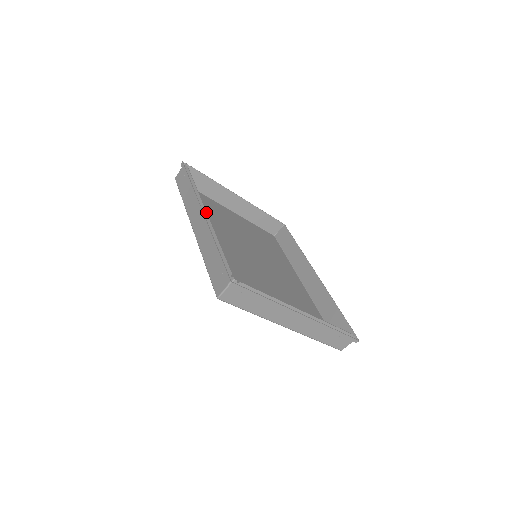
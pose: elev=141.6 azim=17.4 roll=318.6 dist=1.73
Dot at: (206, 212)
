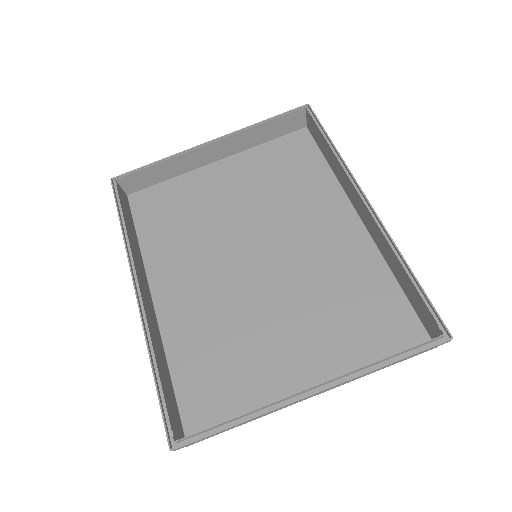
Dot at: (139, 292)
